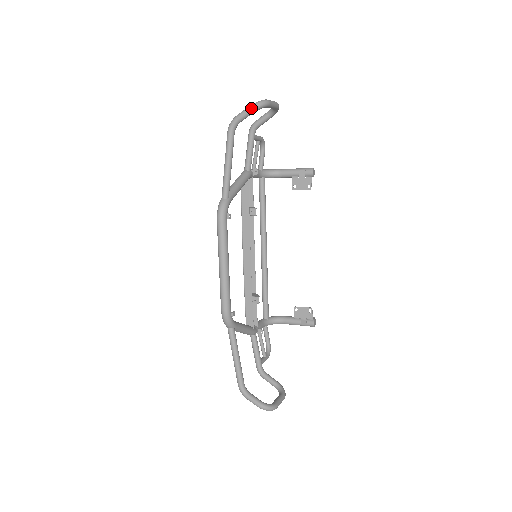
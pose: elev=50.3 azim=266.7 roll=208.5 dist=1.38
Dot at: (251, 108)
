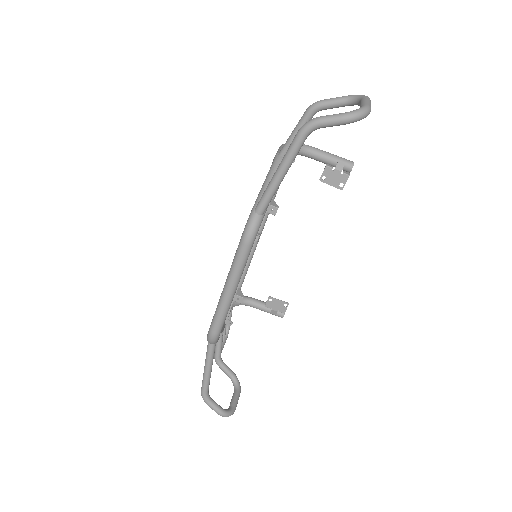
Dot at: (348, 119)
